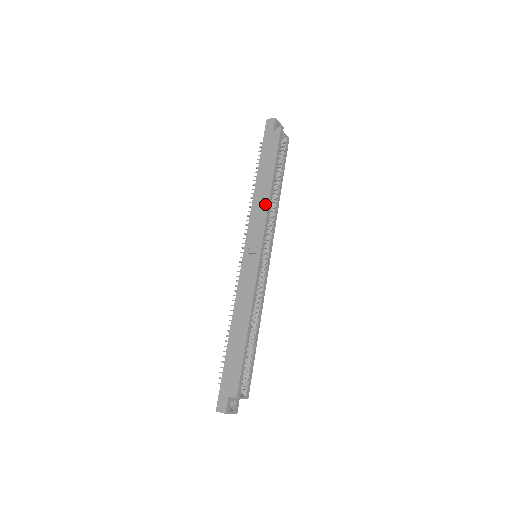
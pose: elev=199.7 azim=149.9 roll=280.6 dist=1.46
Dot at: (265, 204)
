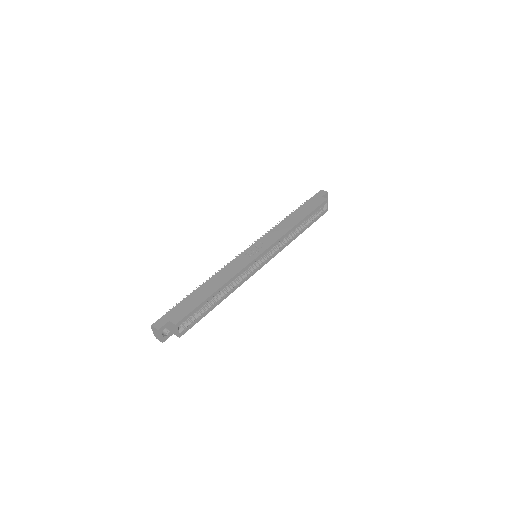
Dot at: (286, 229)
